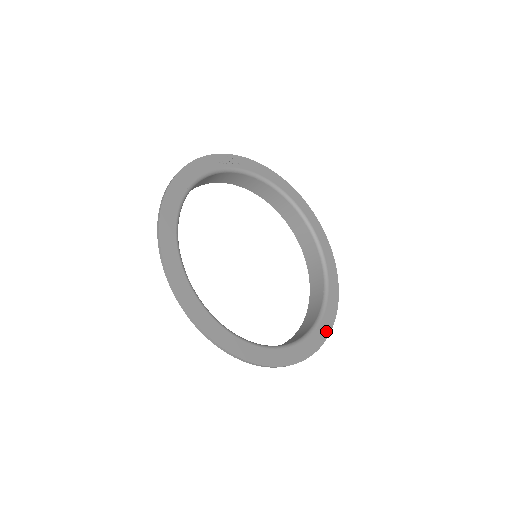
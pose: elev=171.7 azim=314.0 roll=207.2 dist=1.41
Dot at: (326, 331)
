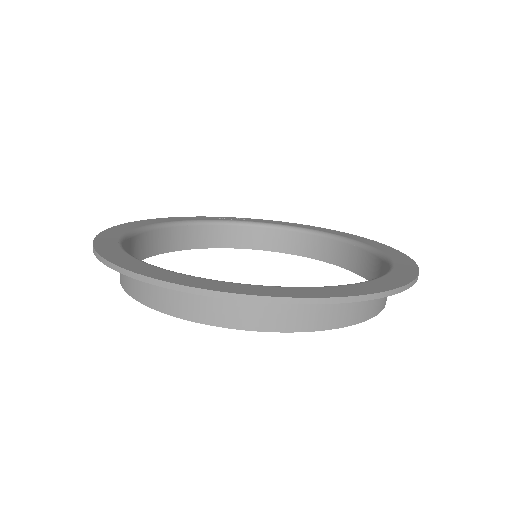
Dot at: (383, 287)
